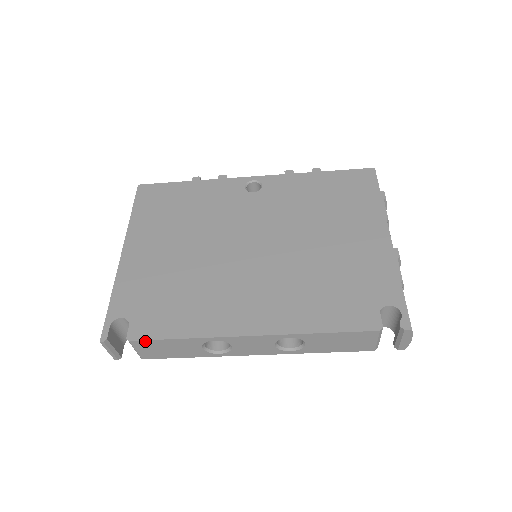
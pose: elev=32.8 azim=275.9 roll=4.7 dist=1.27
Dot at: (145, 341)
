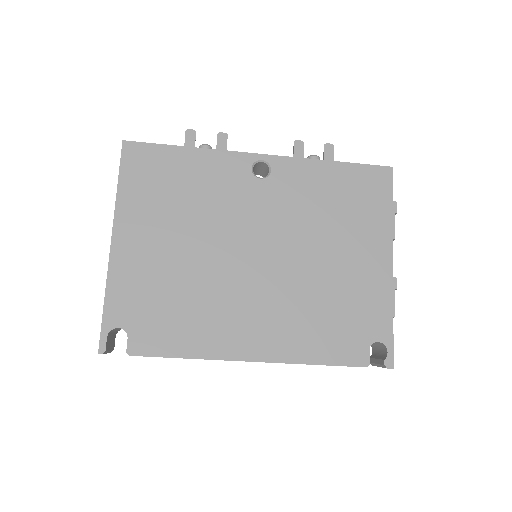
Dot at: (145, 356)
